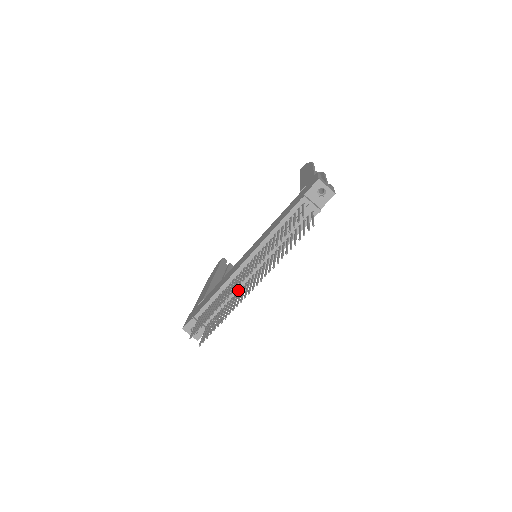
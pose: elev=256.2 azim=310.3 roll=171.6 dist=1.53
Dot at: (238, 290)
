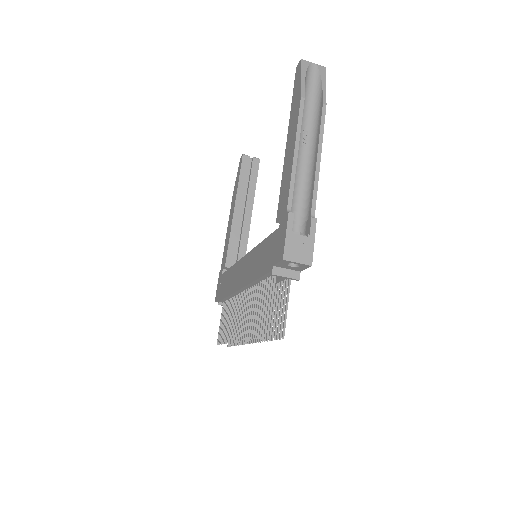
Dot at: occluded
